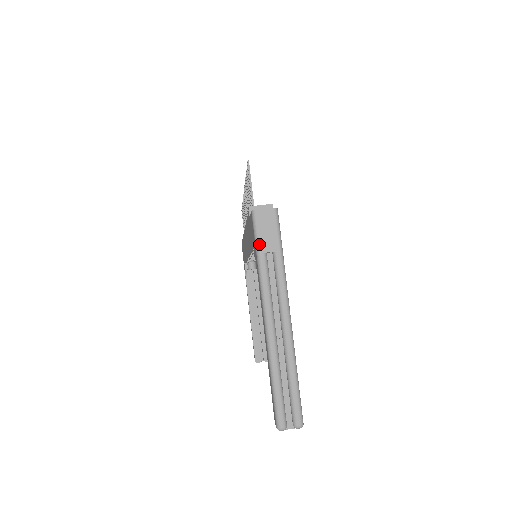
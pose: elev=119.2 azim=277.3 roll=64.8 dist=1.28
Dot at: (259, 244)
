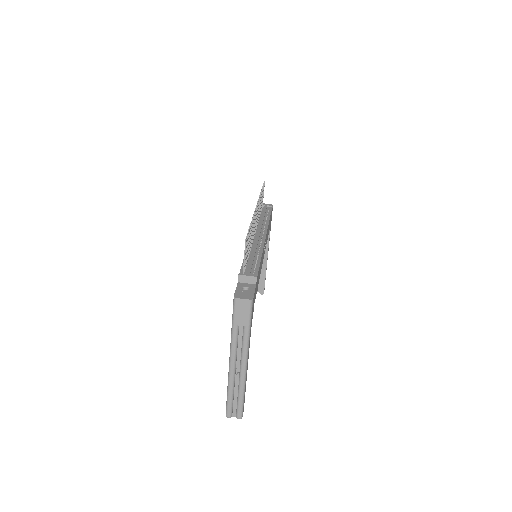
Dot at: (234, 319)
